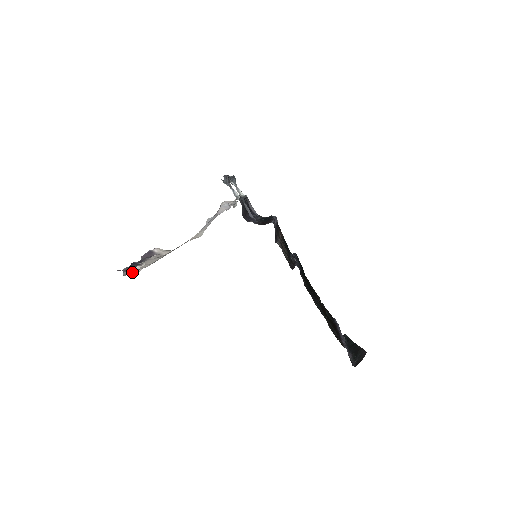
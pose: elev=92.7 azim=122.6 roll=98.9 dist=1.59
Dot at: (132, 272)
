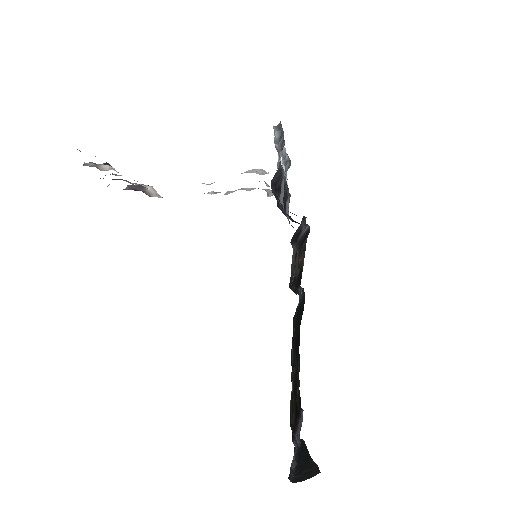
Dot at: (95, 166)
